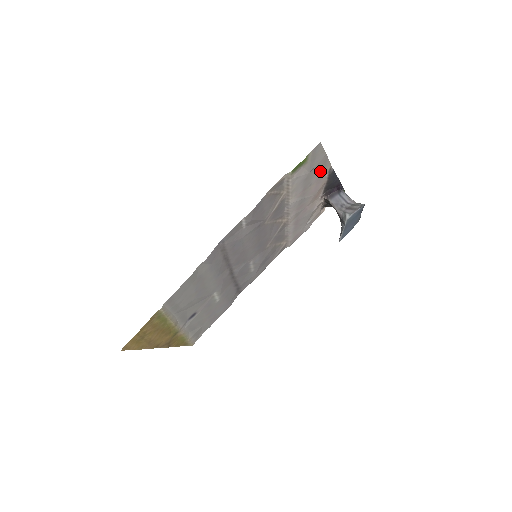
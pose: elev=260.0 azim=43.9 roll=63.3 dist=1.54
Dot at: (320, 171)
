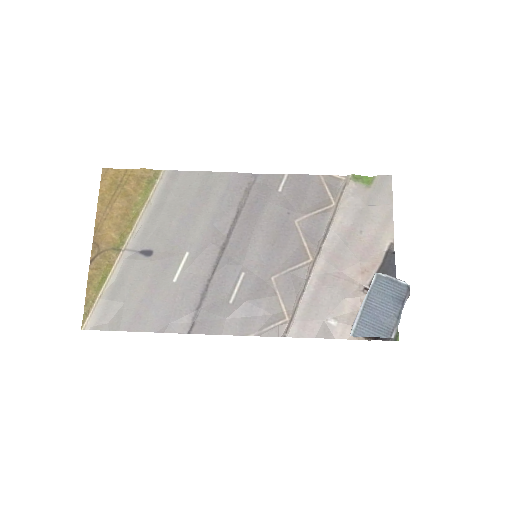
Dot at: (379, 228)
